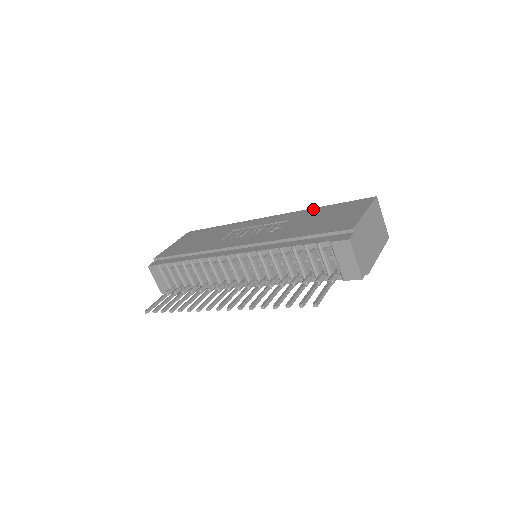
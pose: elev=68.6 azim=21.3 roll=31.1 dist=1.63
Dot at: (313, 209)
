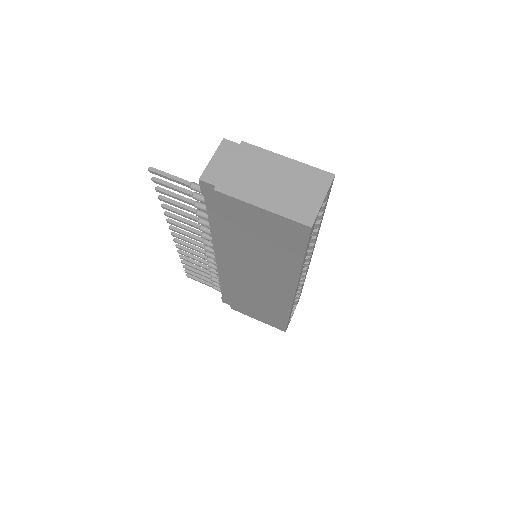
Dot at: occluded
